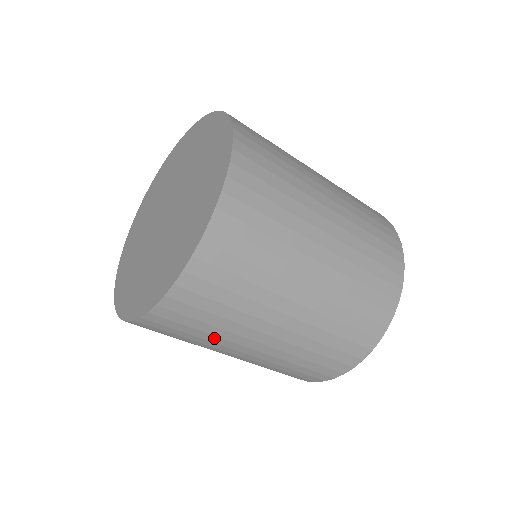
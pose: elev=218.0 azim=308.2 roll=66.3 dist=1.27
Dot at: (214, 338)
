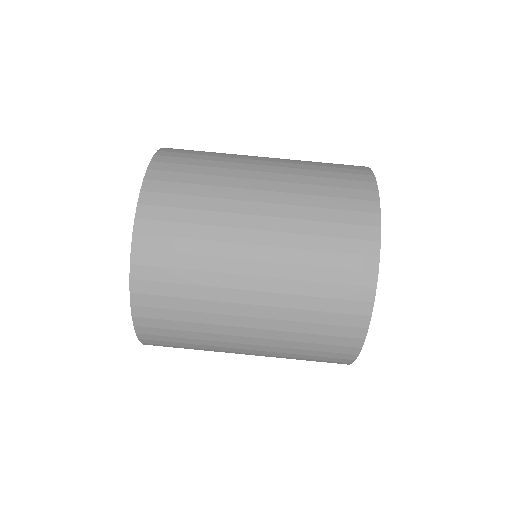
Dot at: (205, 304)
